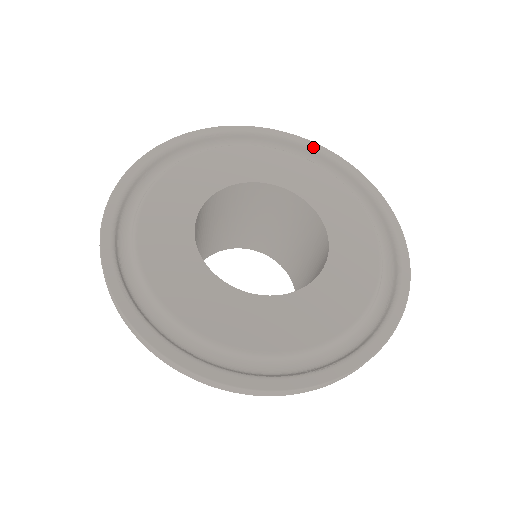
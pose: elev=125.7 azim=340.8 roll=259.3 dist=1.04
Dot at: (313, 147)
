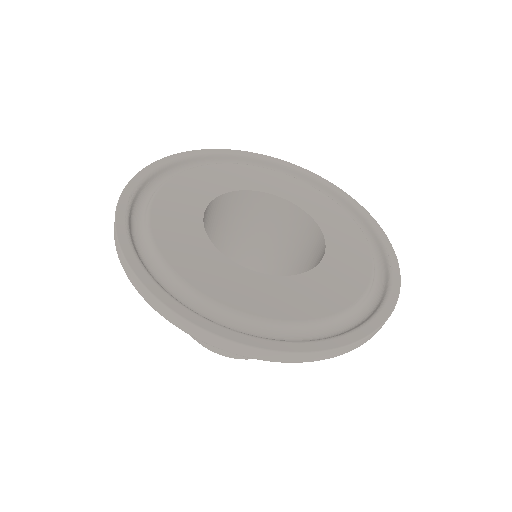
Dot at: (363, 212)
